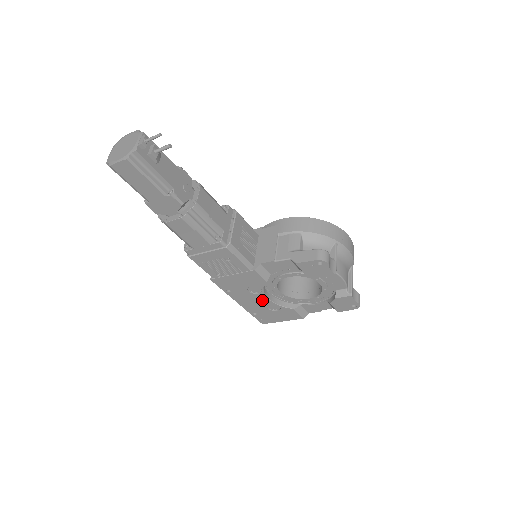
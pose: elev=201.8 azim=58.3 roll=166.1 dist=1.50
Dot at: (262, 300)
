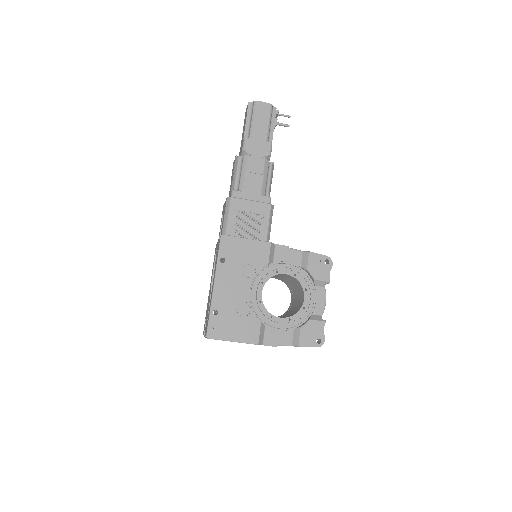
Dot at: (242, 291)
